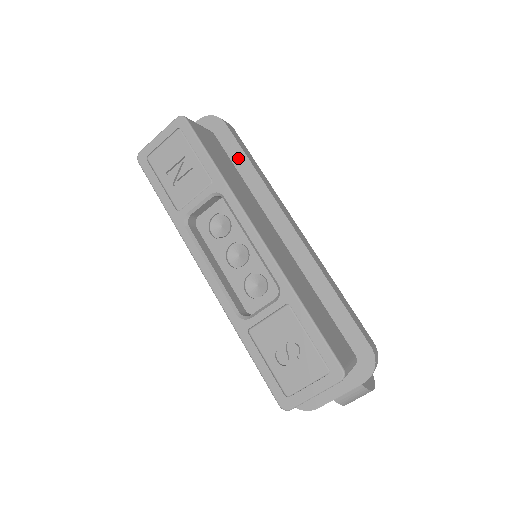
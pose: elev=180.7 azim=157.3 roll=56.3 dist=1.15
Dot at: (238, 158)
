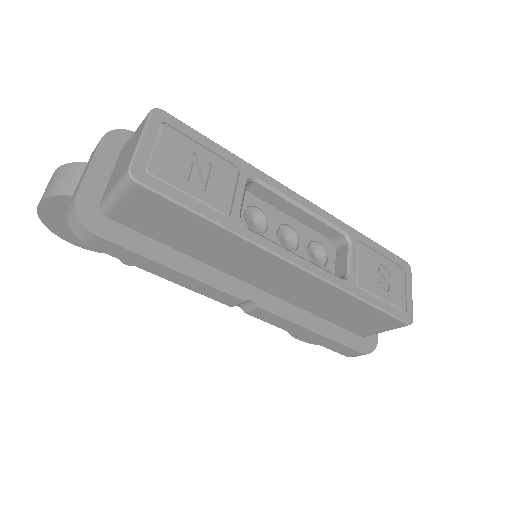
Dot at: occluded
